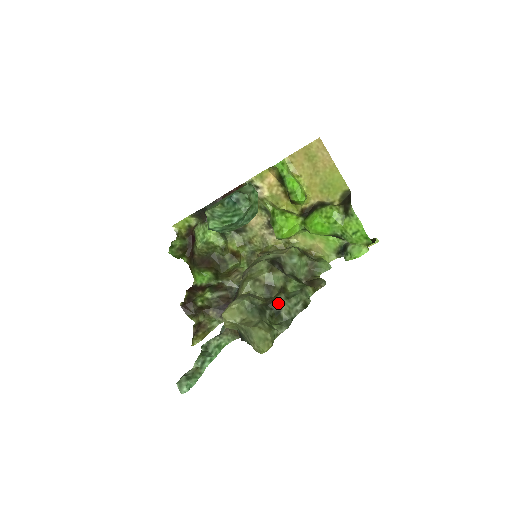
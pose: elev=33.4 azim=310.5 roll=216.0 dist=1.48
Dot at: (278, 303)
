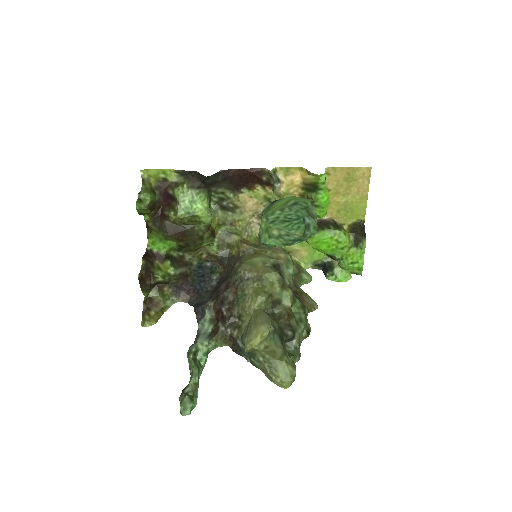
Dot at: (293, 330)
